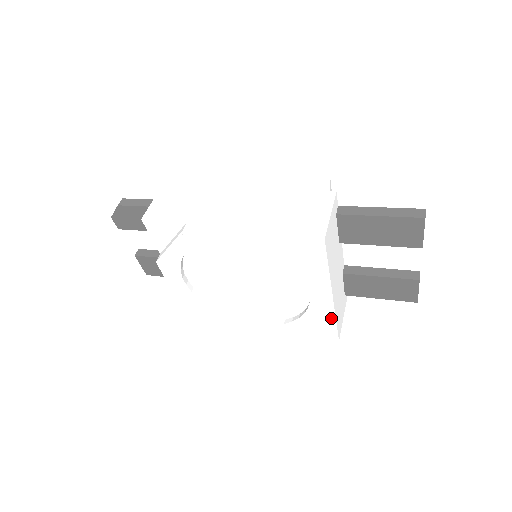
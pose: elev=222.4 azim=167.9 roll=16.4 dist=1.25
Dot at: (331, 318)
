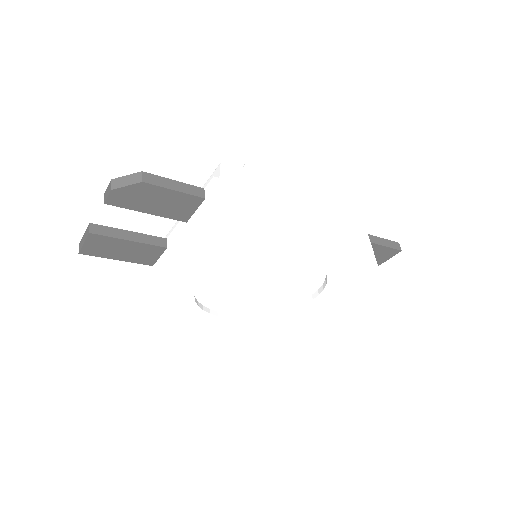
Dot at: (305, 315)
